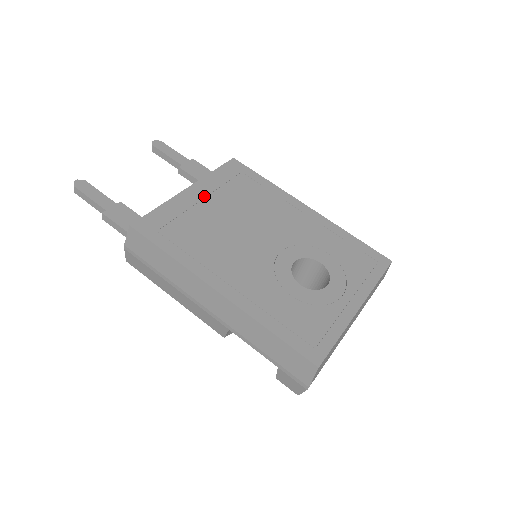
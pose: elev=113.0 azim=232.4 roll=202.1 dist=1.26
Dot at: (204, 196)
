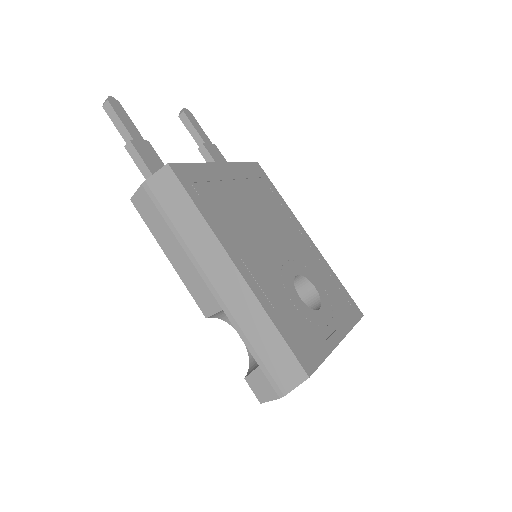
Dot at: (232, 178)
